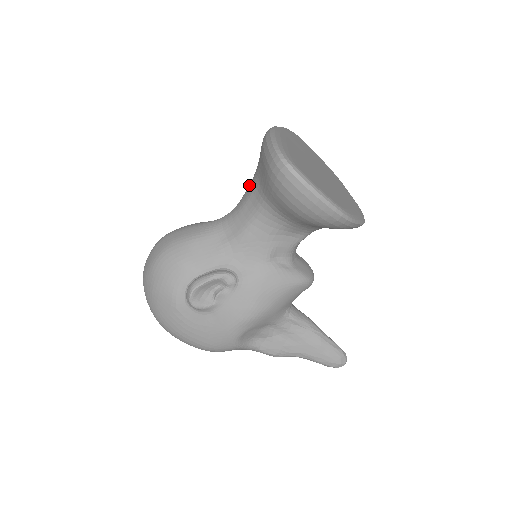
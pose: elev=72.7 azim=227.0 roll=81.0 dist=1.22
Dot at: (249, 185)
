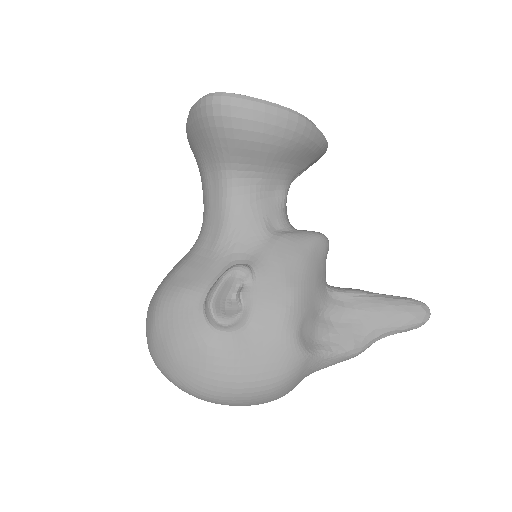
Dot at: (202, 187)
